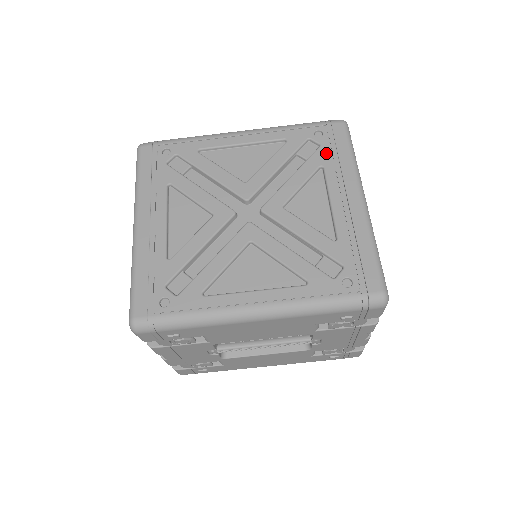
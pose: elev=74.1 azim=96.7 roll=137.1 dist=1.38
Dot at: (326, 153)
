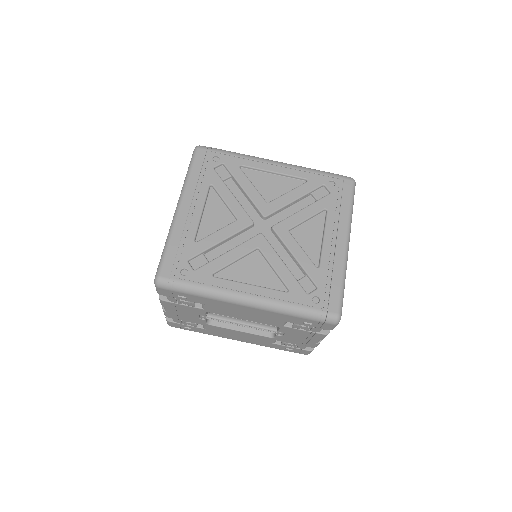
Dot at: (333, 200)
